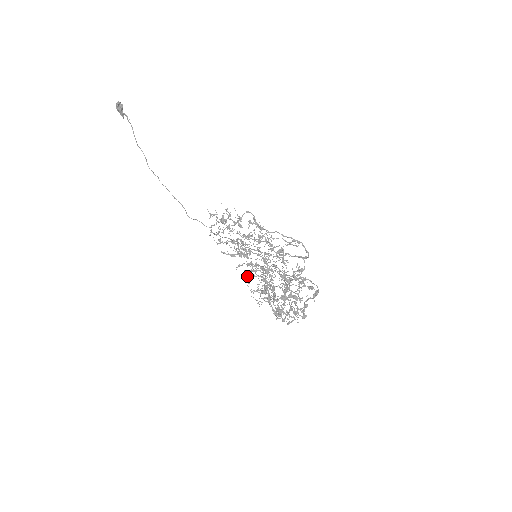
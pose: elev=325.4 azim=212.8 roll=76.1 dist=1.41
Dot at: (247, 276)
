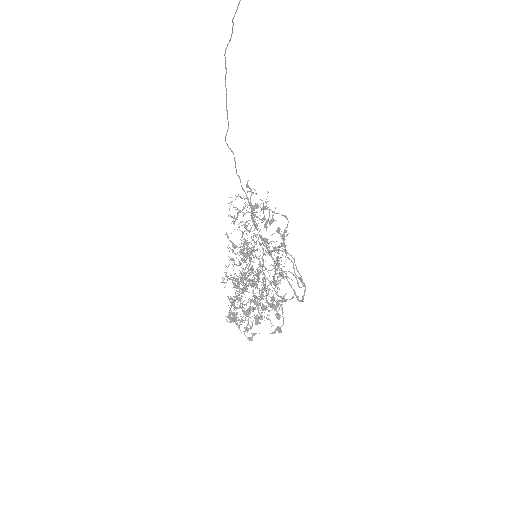
Dot at: (233, 258)
